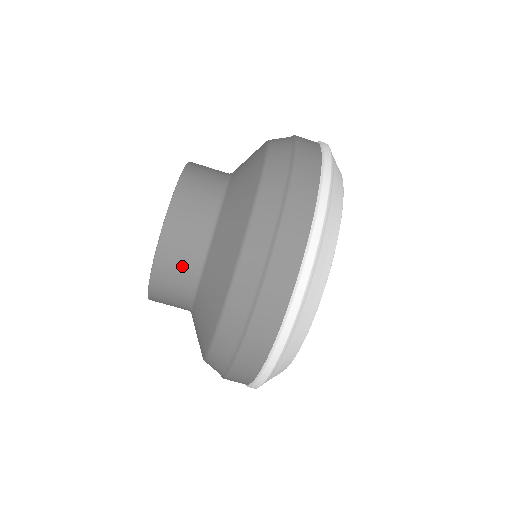
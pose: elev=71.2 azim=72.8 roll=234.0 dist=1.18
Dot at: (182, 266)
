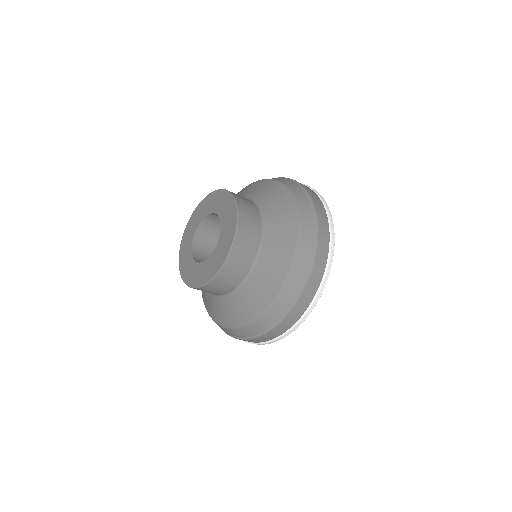
Dot at: (215, 292)
